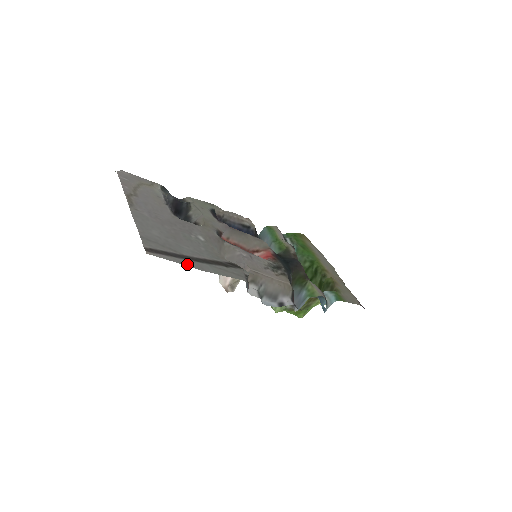
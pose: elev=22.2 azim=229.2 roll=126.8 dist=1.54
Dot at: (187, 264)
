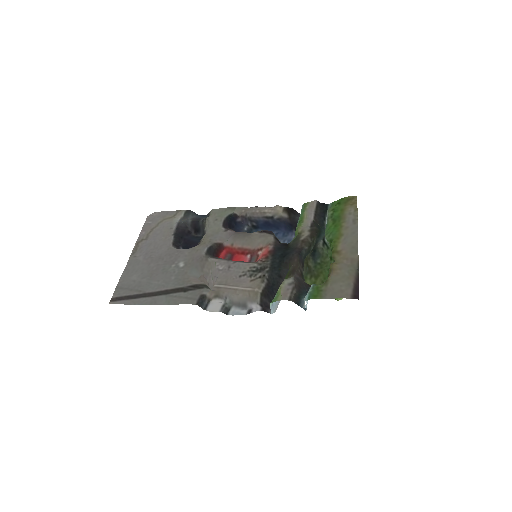
Dot at: (141, 303)
